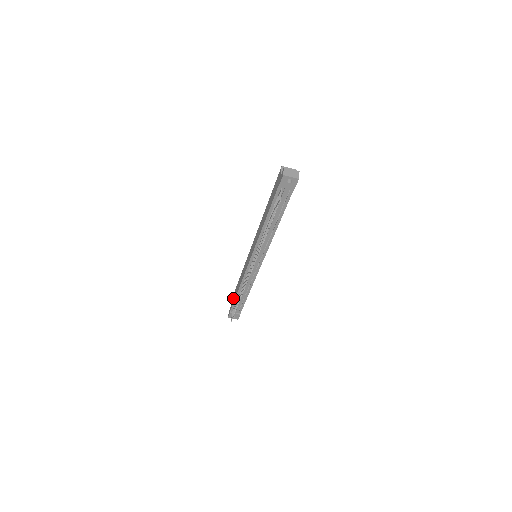
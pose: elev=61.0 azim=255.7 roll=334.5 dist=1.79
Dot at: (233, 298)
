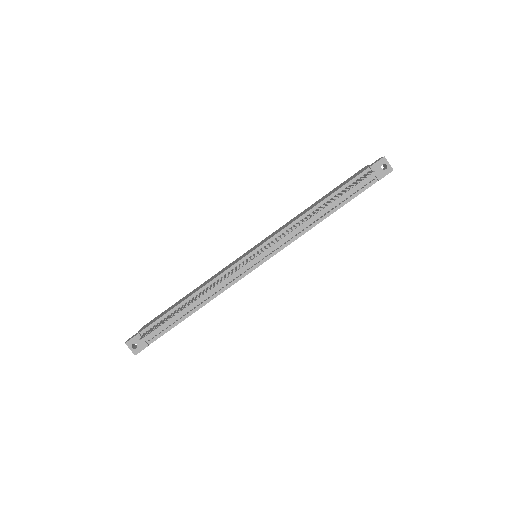
Dot at: (157, 317)
